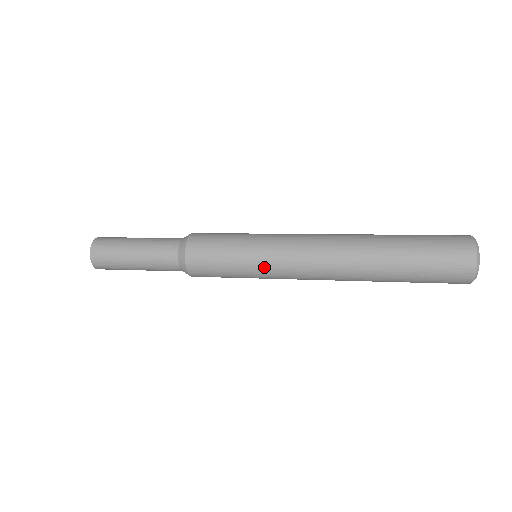
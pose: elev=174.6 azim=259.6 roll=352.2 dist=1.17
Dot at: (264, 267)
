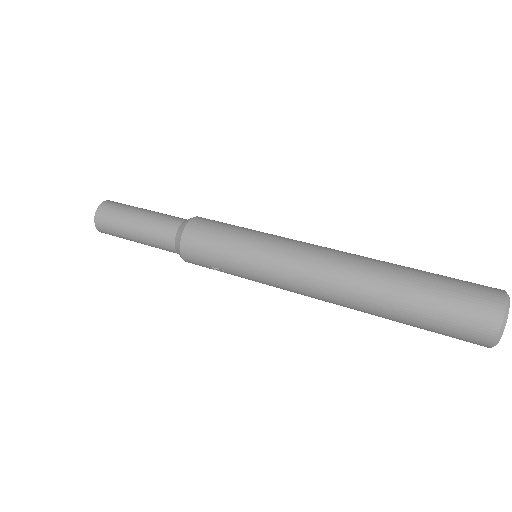
Dot at: (259, 258)
